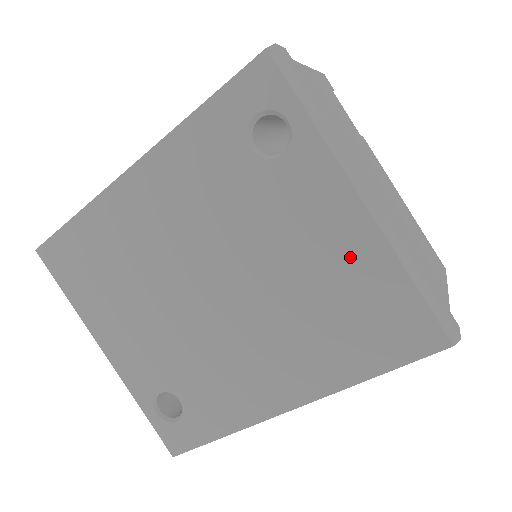
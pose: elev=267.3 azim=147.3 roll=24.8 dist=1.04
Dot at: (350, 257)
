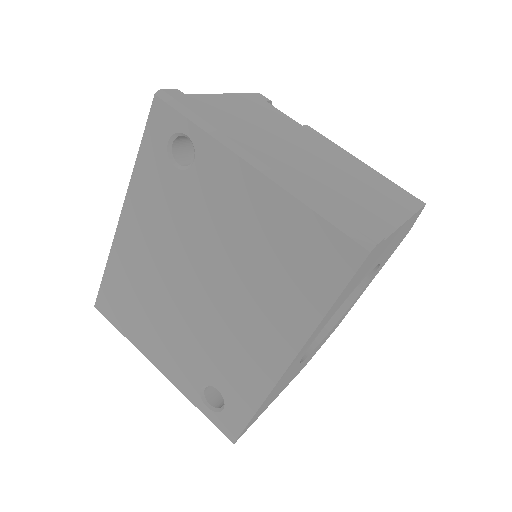
Dot at: (267, 214)
